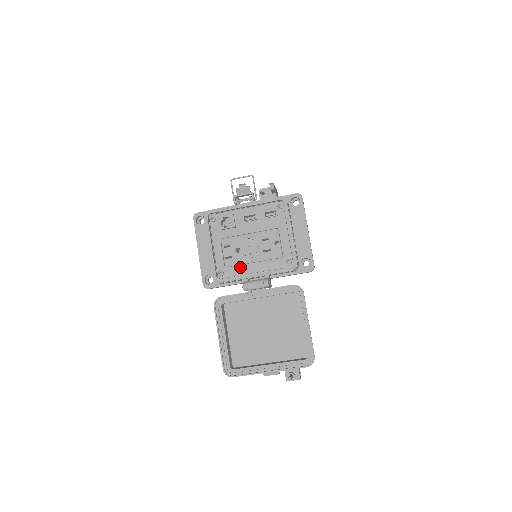
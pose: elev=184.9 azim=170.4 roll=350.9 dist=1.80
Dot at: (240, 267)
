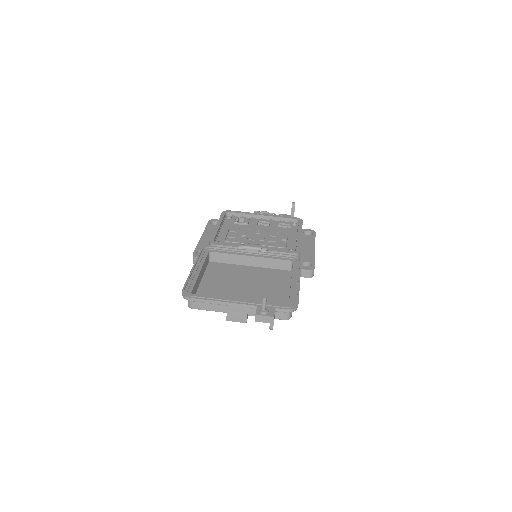
Dot at: occluded
